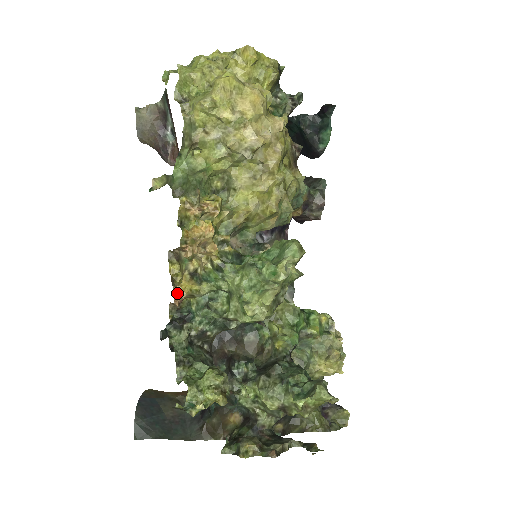
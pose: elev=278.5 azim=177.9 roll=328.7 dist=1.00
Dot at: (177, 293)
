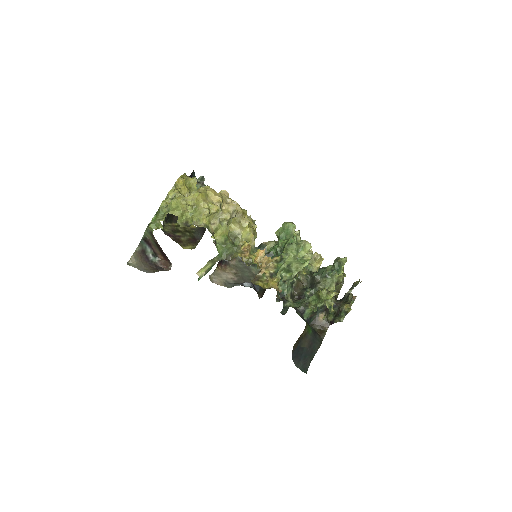
Dot at: occluded
